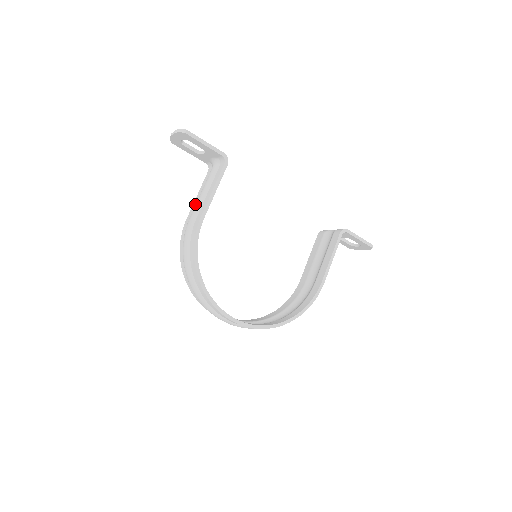
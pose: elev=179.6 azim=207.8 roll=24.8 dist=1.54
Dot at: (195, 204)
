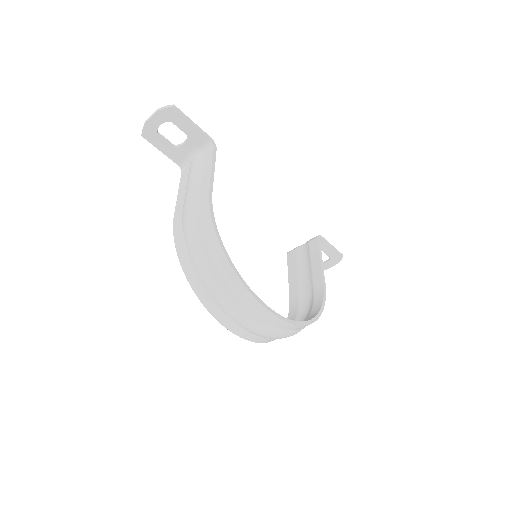
Dot at: (182, 197)
